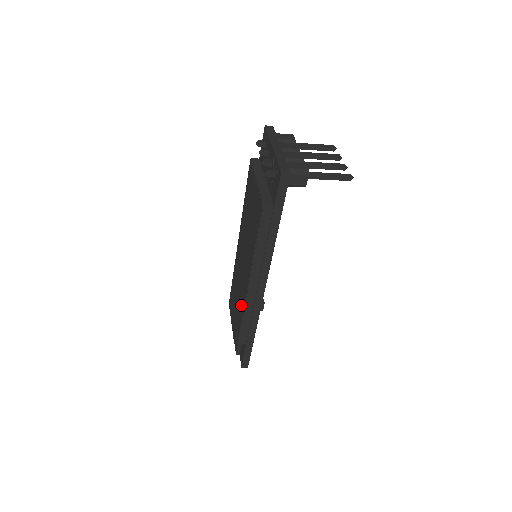
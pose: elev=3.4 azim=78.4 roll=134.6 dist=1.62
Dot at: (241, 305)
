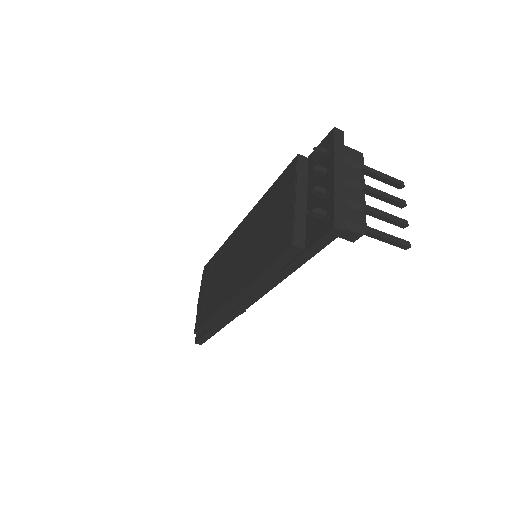
Dot at: (219, 299)
